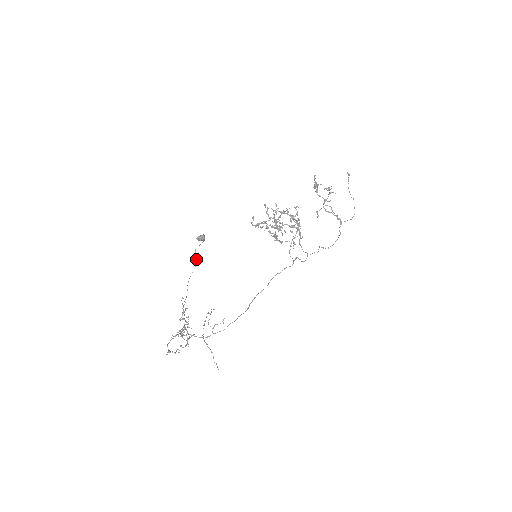
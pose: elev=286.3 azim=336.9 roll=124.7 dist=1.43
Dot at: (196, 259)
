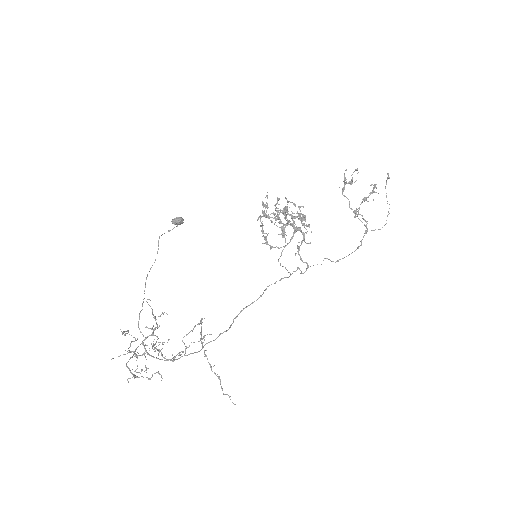
Dot at: occluded
